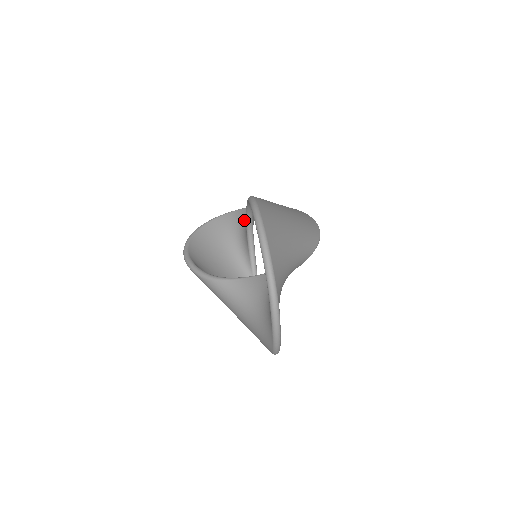
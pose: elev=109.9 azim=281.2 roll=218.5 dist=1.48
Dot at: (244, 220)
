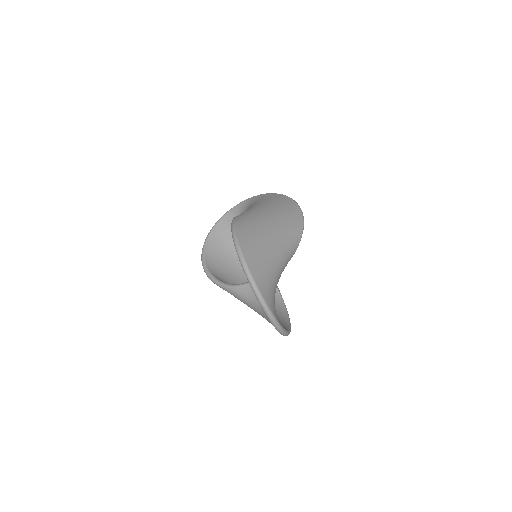
Dot at: occluded
